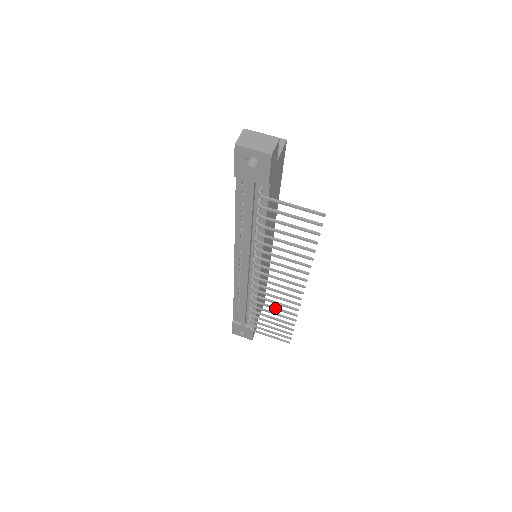
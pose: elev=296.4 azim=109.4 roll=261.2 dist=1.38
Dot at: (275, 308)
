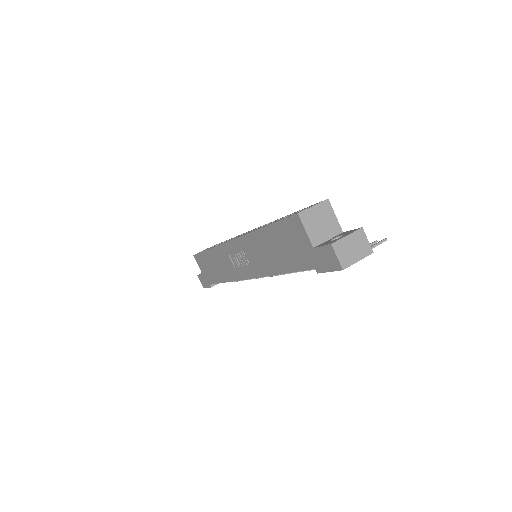
Dot at: occluded
